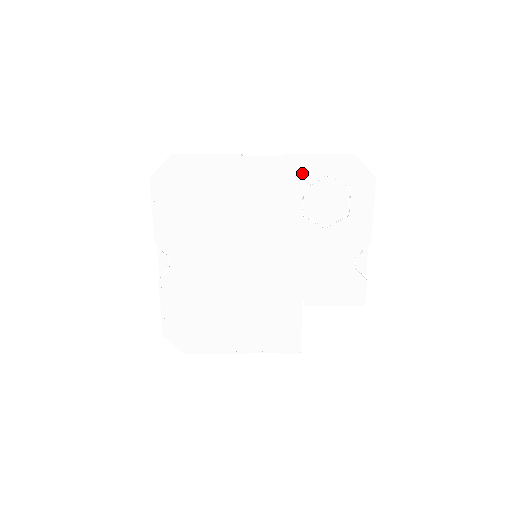
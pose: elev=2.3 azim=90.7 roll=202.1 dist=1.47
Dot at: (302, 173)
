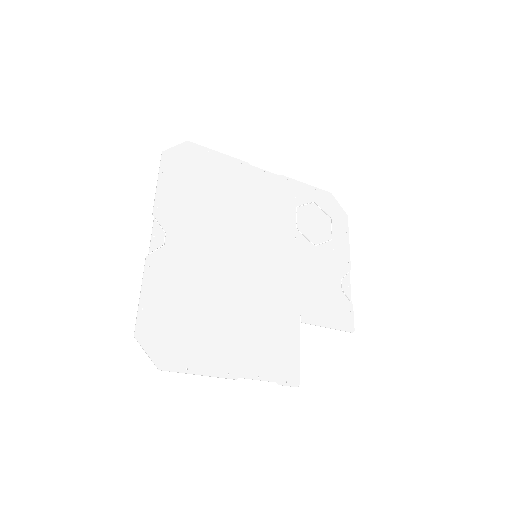
Dot at: (295, 194)
